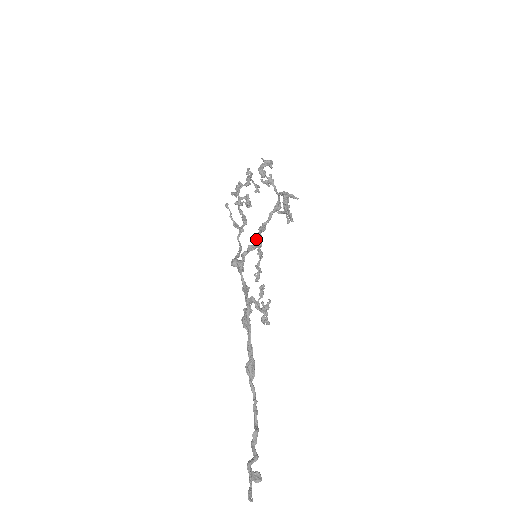
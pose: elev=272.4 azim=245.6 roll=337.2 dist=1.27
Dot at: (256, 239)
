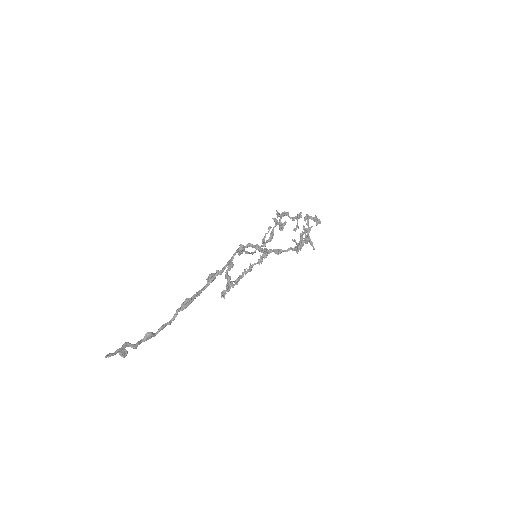
Dot at: (266, 248)
